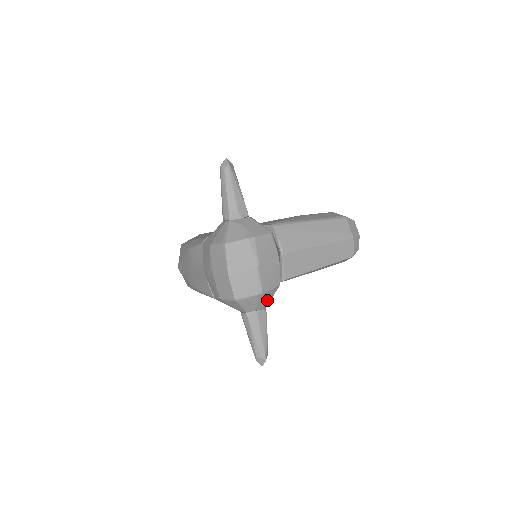
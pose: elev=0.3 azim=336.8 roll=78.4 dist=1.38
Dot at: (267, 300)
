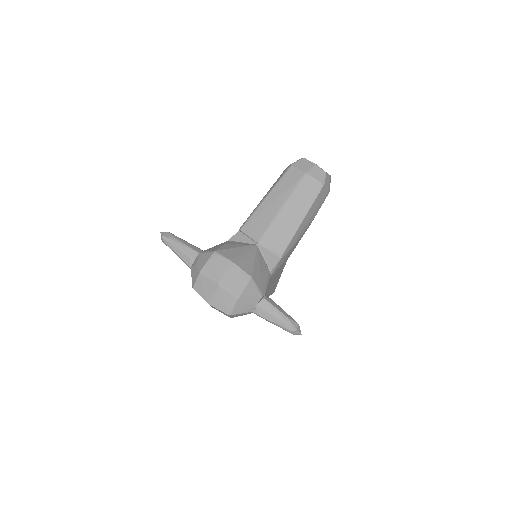
Dot at: (254, 294)
